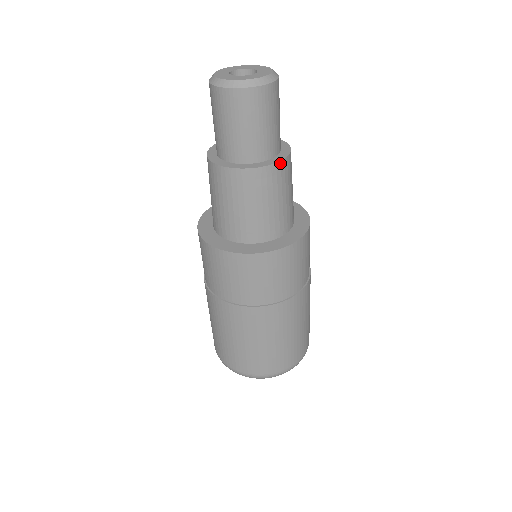
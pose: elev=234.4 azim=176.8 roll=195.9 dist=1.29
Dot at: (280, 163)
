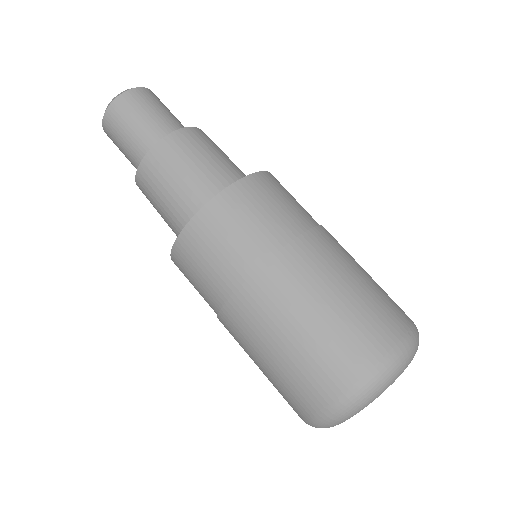
Dot at: (199, 130)
